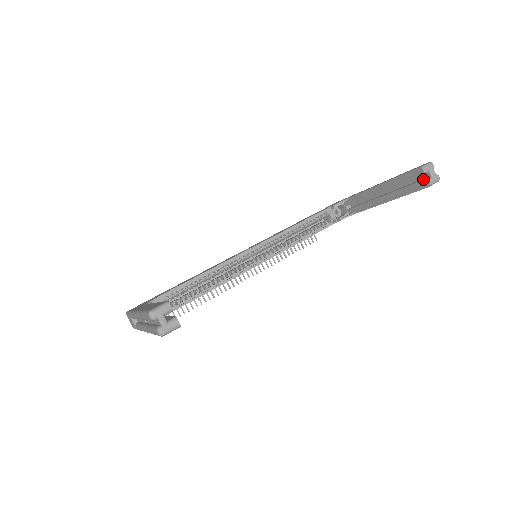
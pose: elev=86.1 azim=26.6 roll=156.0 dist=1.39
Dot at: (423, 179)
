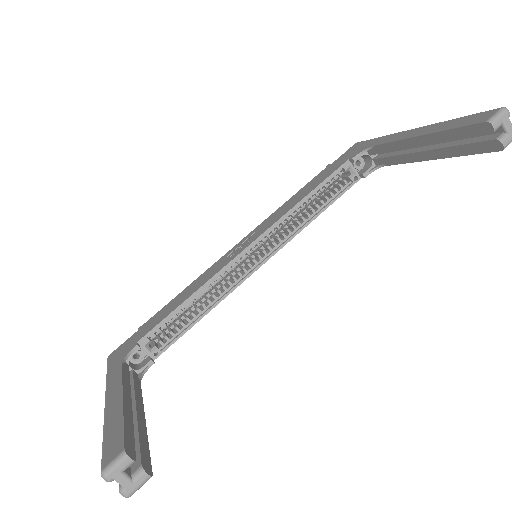
Dot at: (492, 138)
